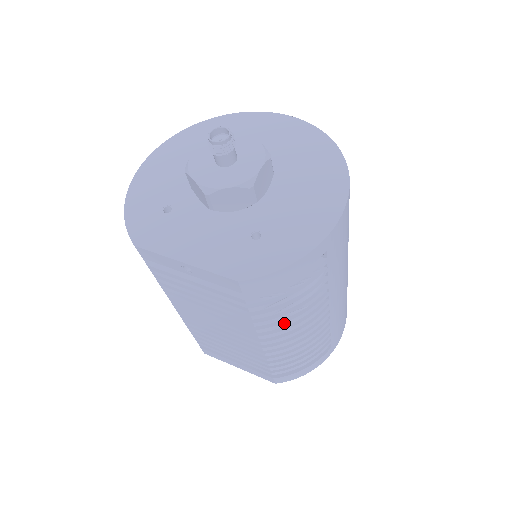
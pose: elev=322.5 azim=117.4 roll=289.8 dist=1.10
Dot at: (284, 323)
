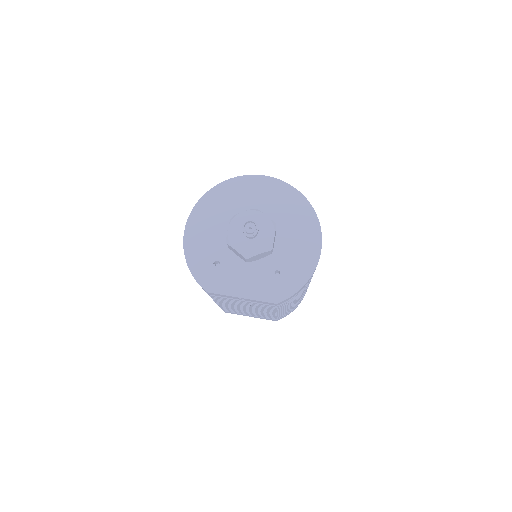
Dot at: occluded
